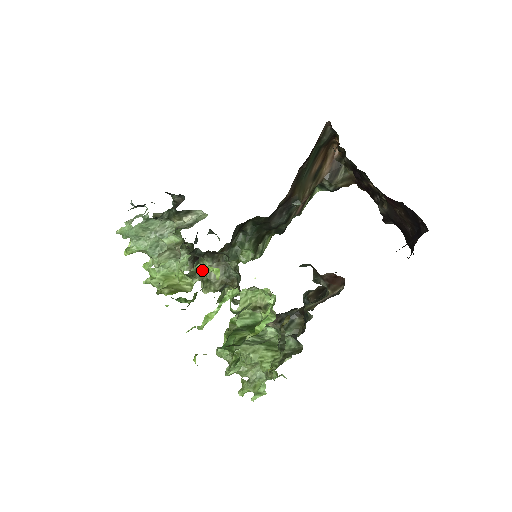
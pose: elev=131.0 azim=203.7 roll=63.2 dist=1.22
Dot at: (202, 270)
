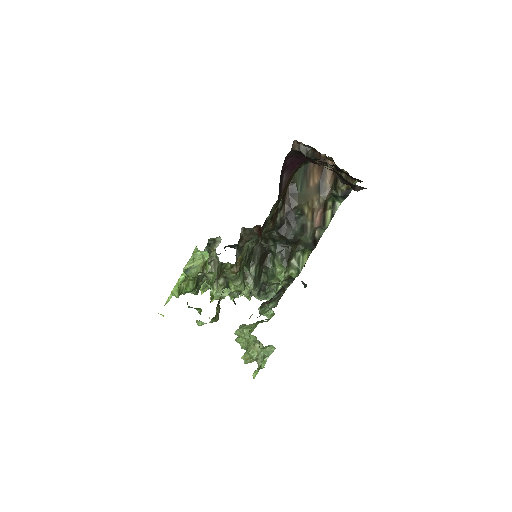
Dot at: occluded
